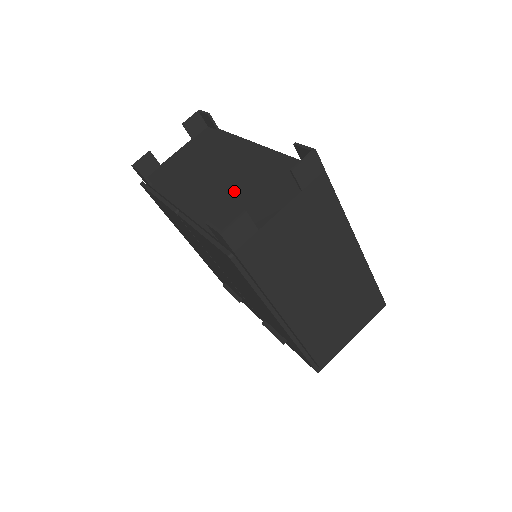
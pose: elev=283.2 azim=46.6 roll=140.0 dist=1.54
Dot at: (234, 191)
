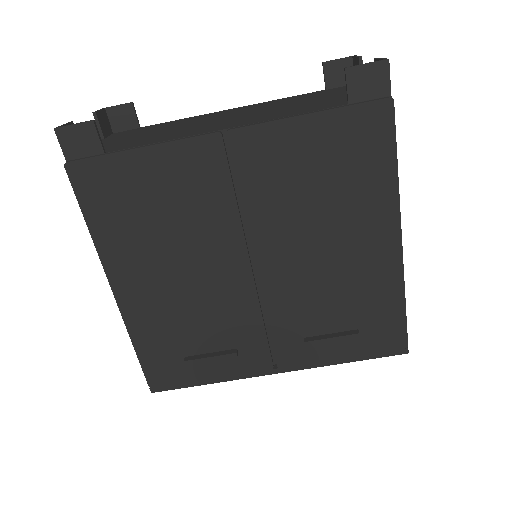
Dot at: (282, 107)
